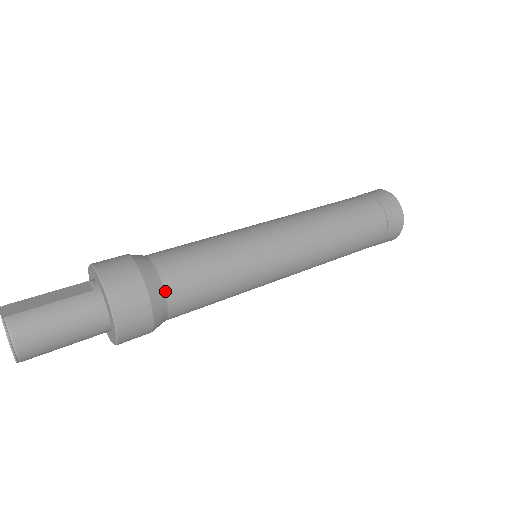
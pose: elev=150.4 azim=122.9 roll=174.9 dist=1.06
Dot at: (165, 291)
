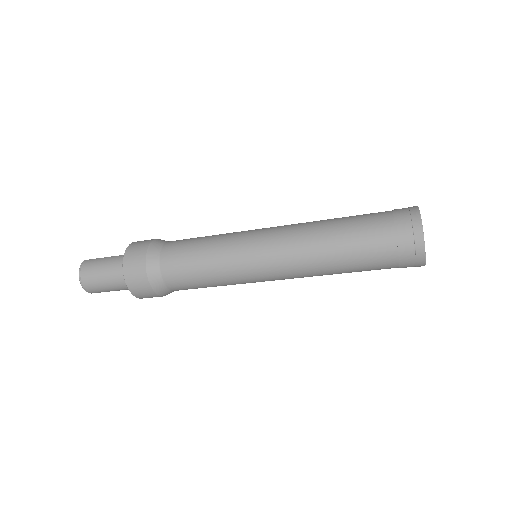
Dot at: (160, 257)
